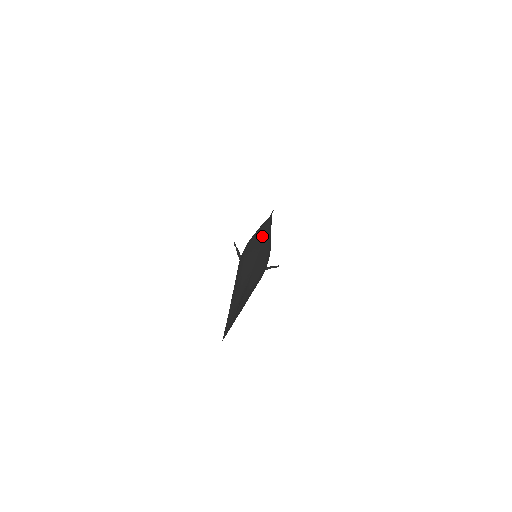
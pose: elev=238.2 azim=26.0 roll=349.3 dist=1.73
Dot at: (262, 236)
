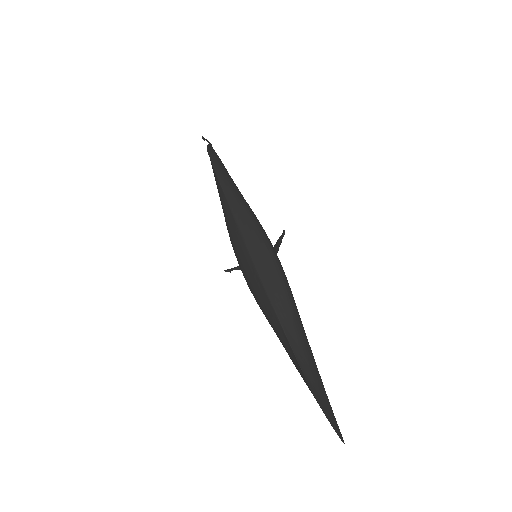
Dot at: (232, 221)
